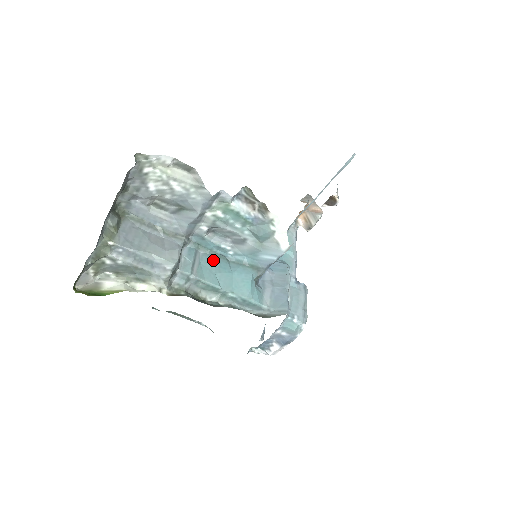
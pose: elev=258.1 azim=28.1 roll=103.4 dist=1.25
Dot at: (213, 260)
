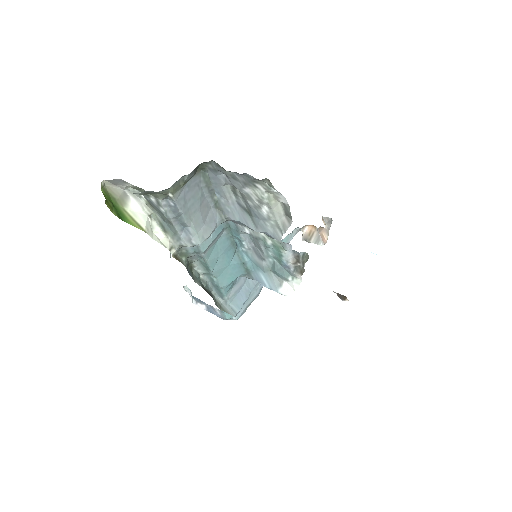
Dot at: (227, 245)
